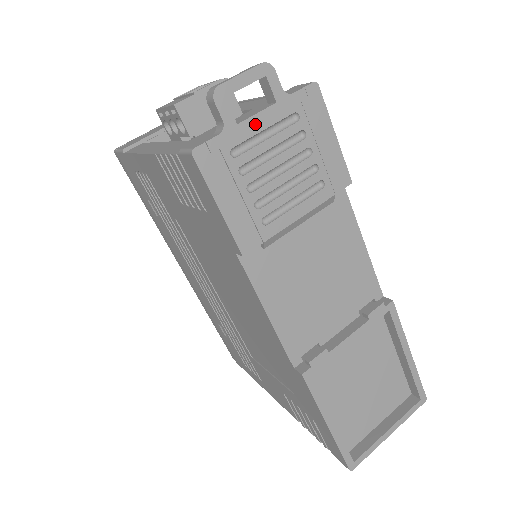
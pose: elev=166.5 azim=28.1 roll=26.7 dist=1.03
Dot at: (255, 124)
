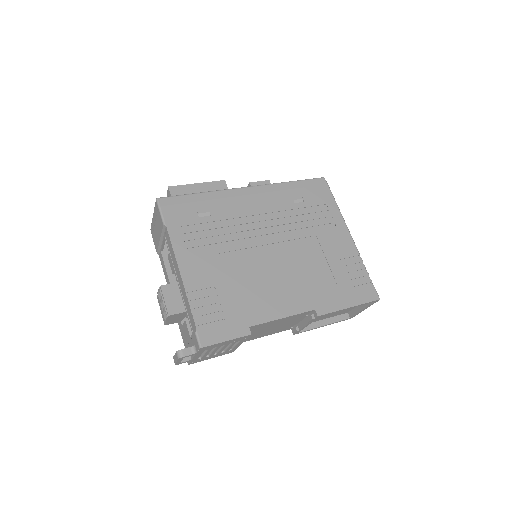
Dot at: (196, 357)
